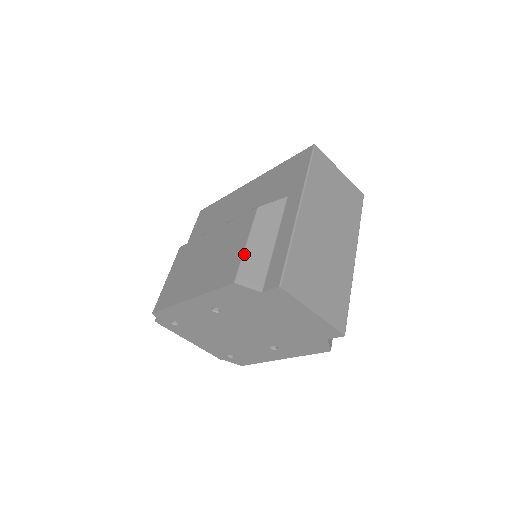
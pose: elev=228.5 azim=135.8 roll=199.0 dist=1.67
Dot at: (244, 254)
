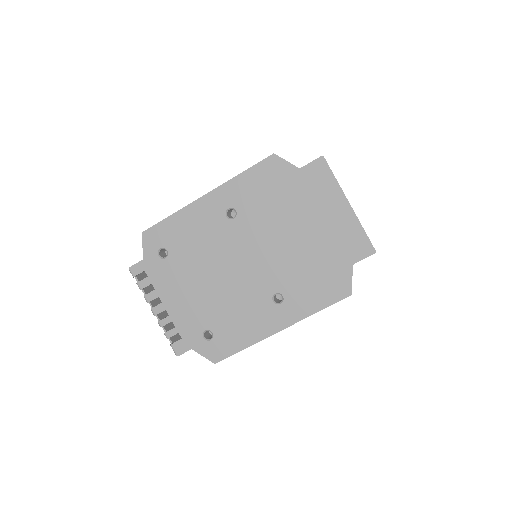
Dot at: occluded
